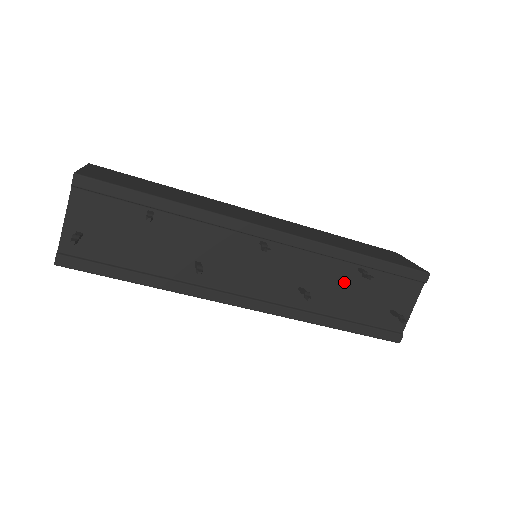
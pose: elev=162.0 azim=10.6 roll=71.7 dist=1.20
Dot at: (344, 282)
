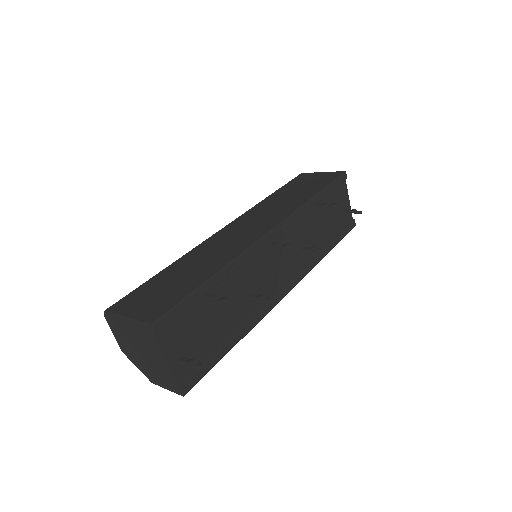
Dot at: (317, 221)
